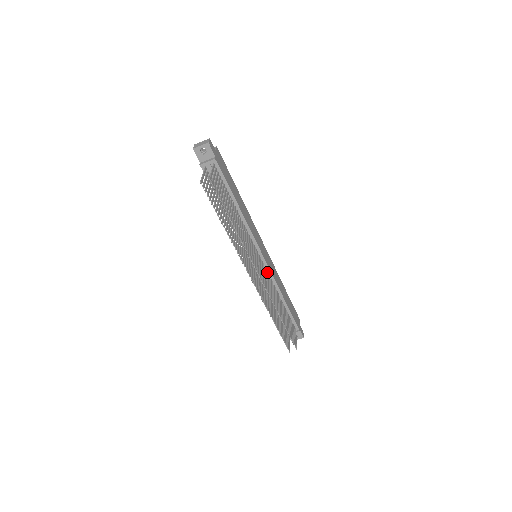
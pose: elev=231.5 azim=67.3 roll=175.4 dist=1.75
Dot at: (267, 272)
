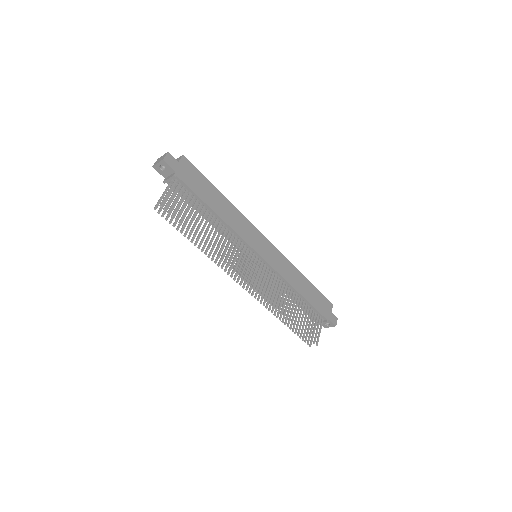
Dot at: (272, 270)
